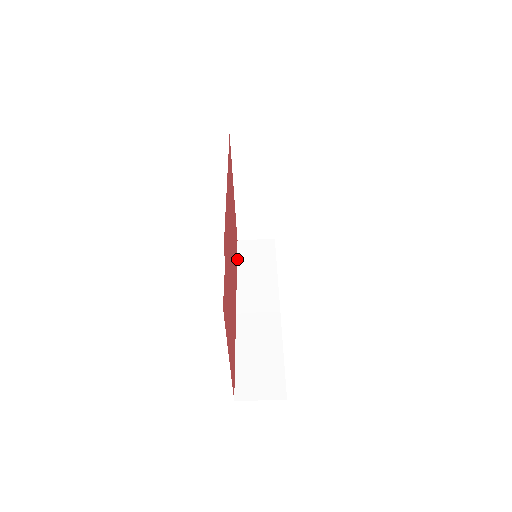
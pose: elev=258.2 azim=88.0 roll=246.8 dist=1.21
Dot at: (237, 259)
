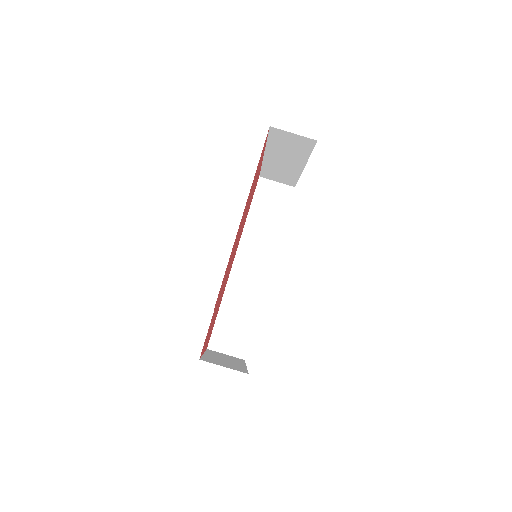
Dot at: (251, 203)
